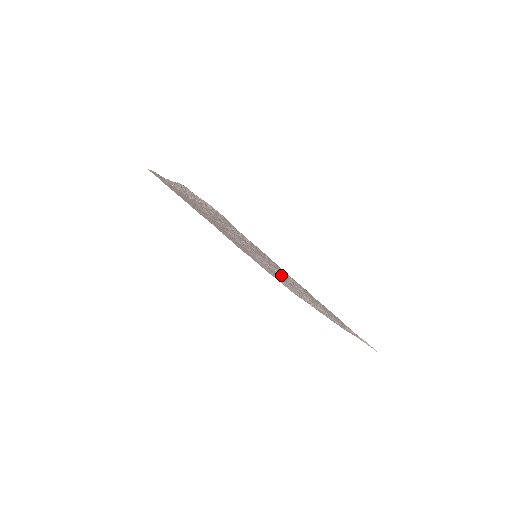
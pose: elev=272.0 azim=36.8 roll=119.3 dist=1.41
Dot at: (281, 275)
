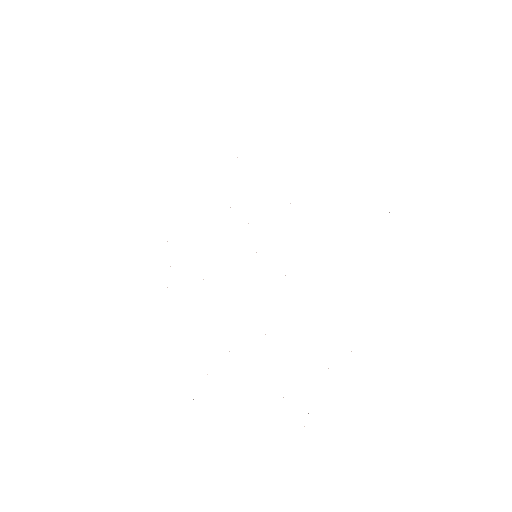
Dot at: occluded
